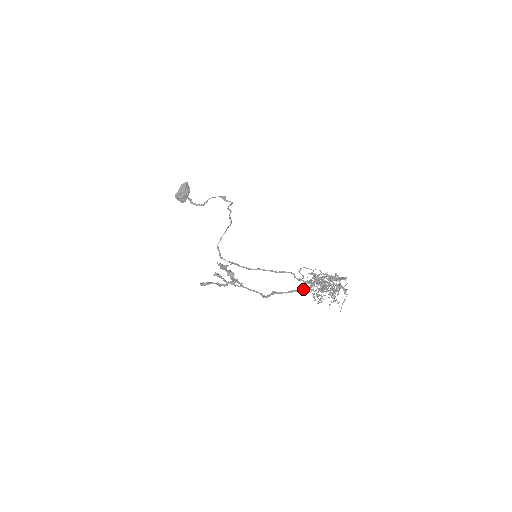
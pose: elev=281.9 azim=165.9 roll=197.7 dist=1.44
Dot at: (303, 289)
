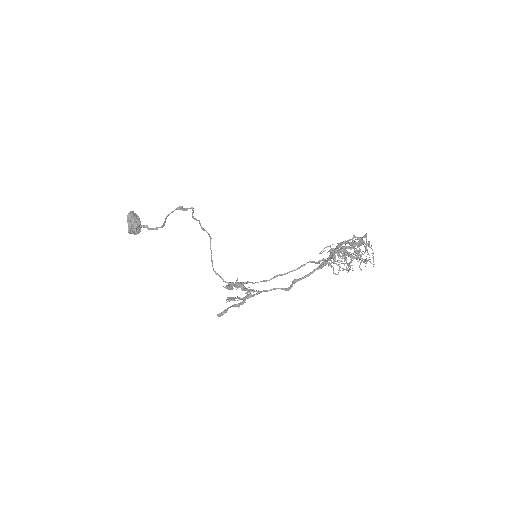
Dot at: occluded
